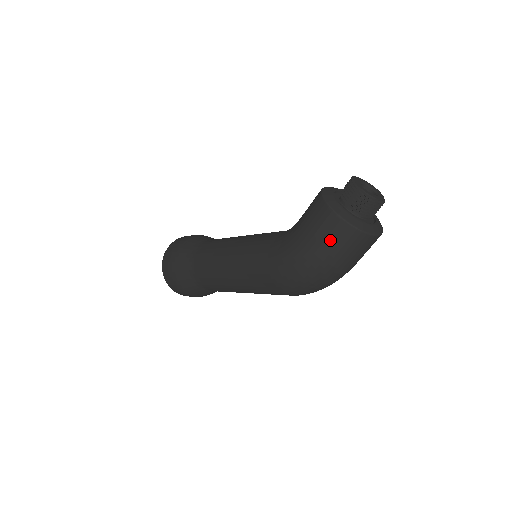
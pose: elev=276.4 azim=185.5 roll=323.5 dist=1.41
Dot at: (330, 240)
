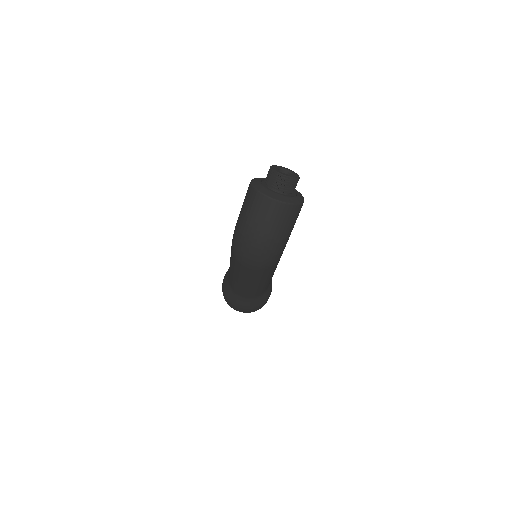
Dot at: (248, 205)
